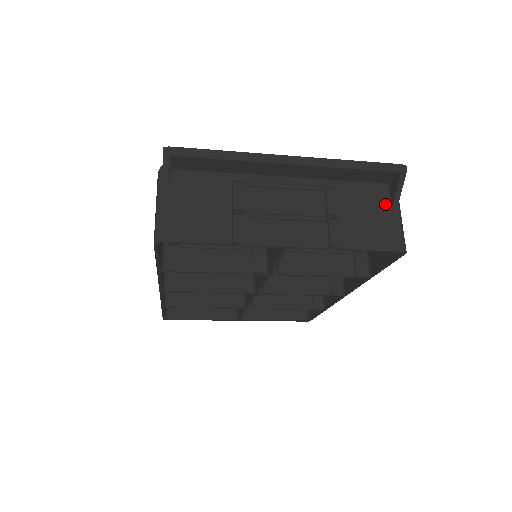
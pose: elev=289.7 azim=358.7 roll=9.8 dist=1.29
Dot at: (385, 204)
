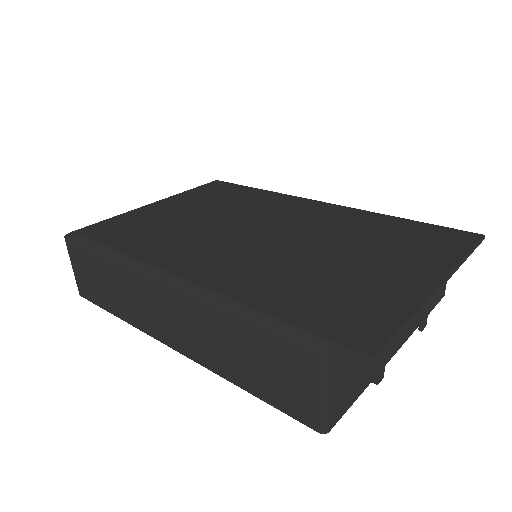
Dot at: occluded
